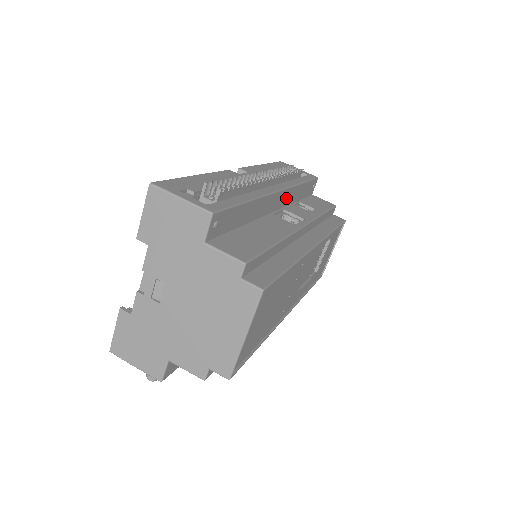
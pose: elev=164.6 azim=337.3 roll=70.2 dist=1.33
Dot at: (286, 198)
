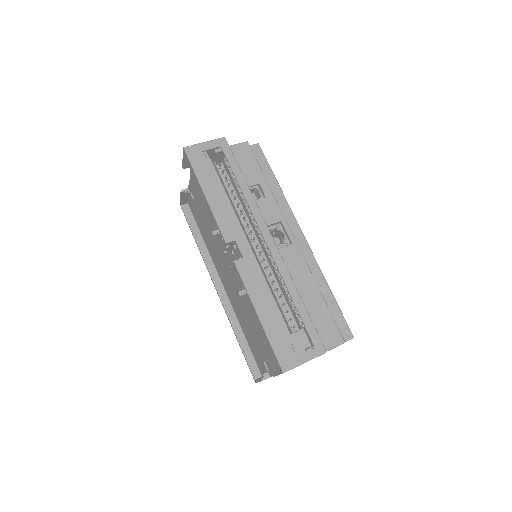
Dot at: occluded
